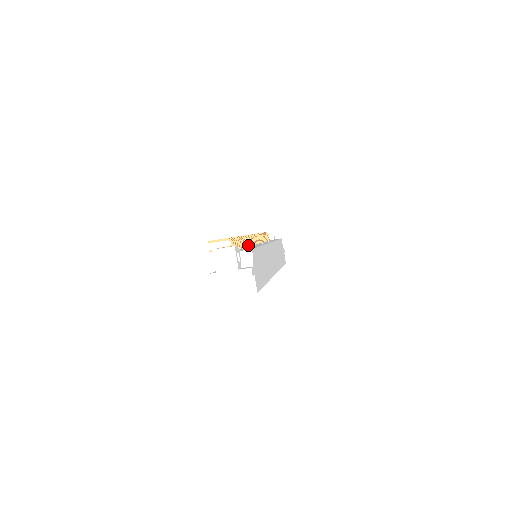
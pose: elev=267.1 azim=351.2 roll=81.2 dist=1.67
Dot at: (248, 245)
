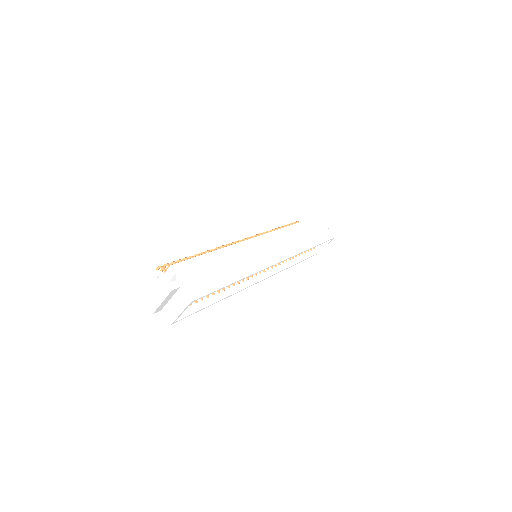
Dot at: occluded
